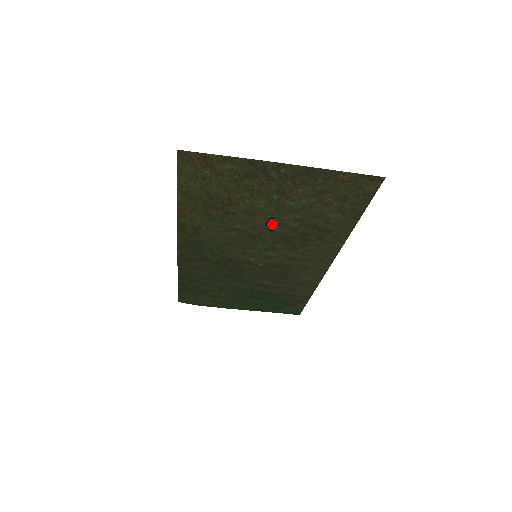
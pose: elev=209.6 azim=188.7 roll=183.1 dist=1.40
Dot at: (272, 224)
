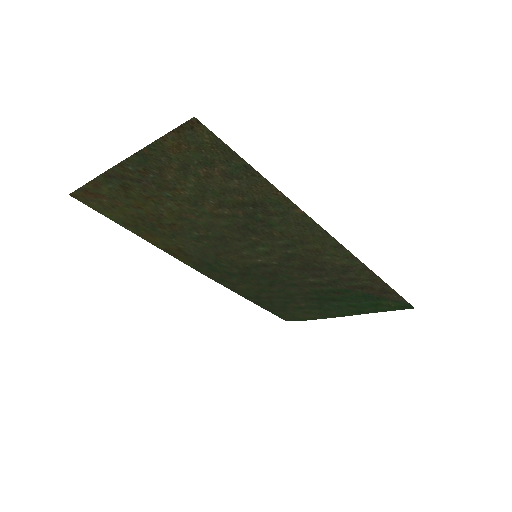
Dot at: (211, 220)
